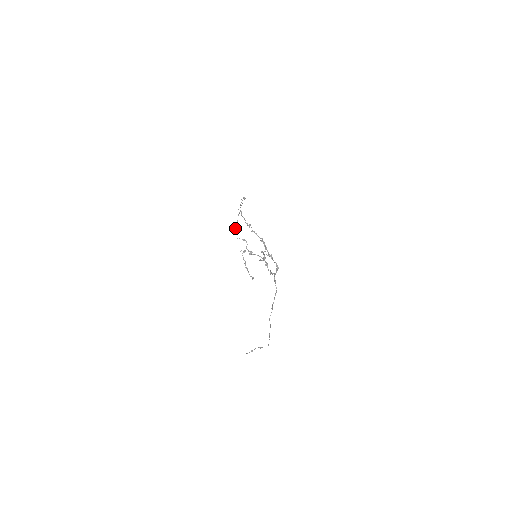
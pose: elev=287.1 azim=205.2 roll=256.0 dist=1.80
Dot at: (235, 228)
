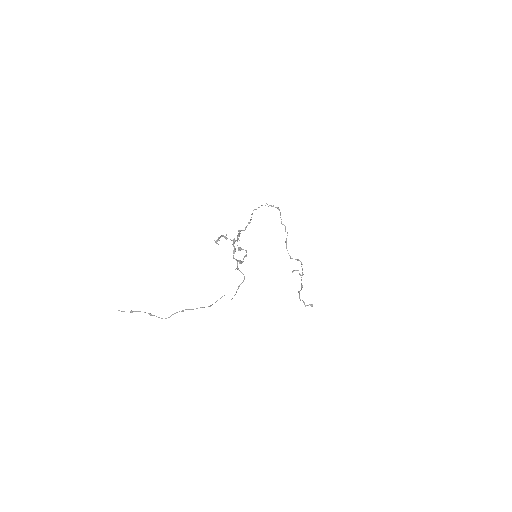
Dot at: (286, 247)
